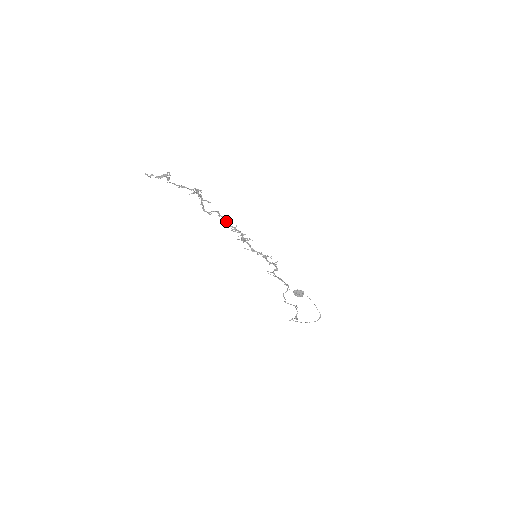
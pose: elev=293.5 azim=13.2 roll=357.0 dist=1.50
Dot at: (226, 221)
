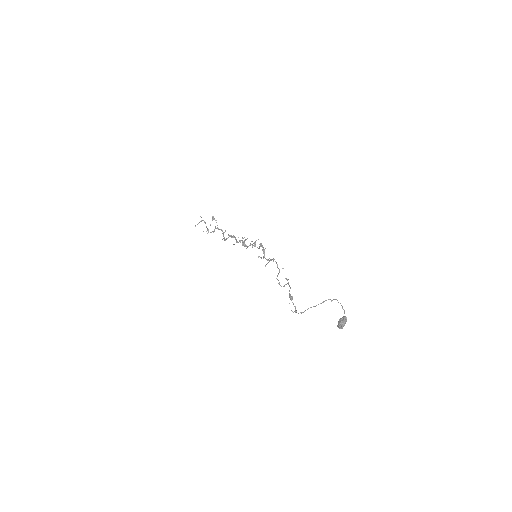
Dot at: (237, 241)
